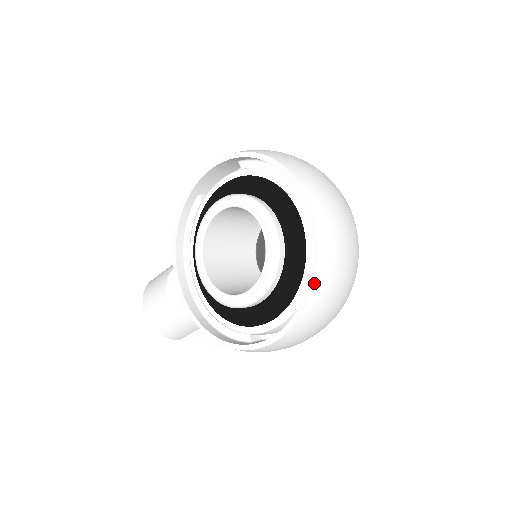
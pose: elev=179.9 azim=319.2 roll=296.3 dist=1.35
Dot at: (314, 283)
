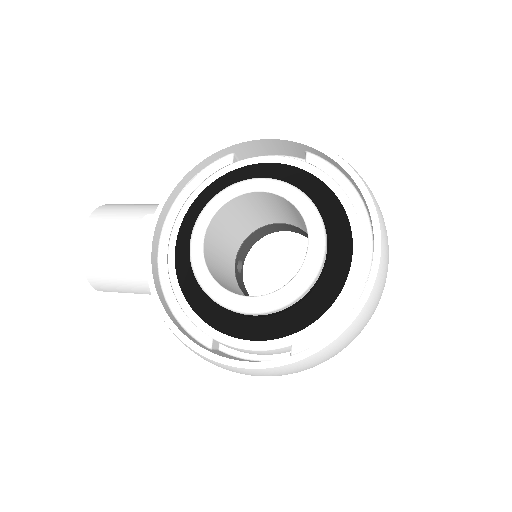
Dot at: (341, 334)
